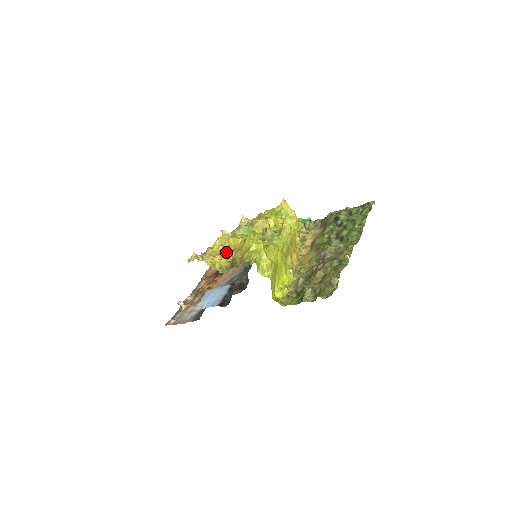
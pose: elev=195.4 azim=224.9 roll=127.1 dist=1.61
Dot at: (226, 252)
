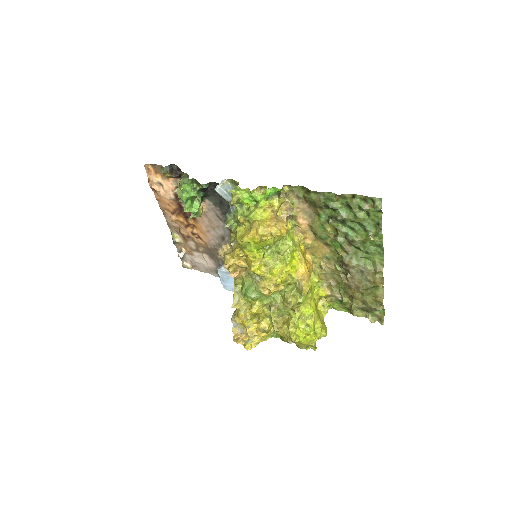
Dot at: (267, 331)
